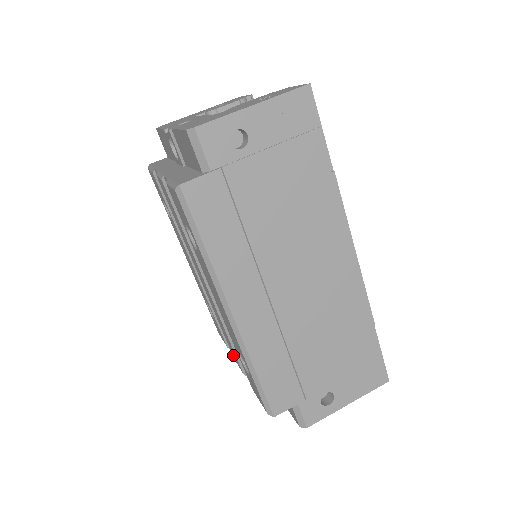
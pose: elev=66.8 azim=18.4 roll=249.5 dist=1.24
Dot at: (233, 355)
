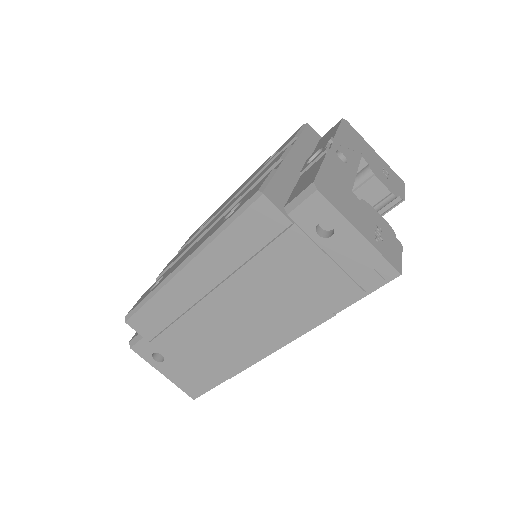
Dot at: occluded
